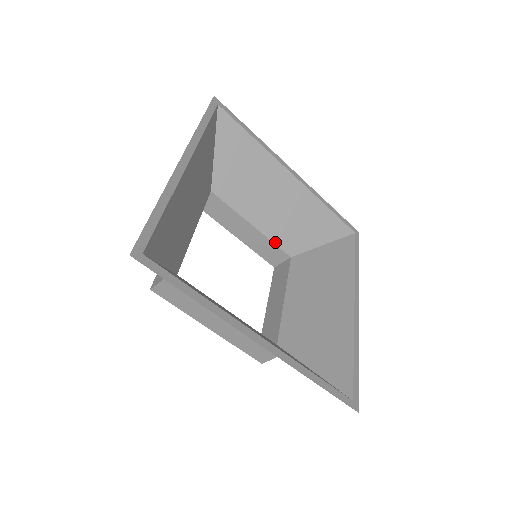
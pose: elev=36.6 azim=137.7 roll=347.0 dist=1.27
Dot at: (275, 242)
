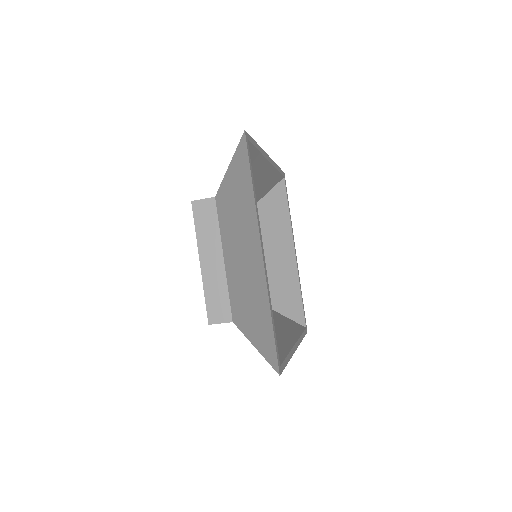
Dot at: occluded
